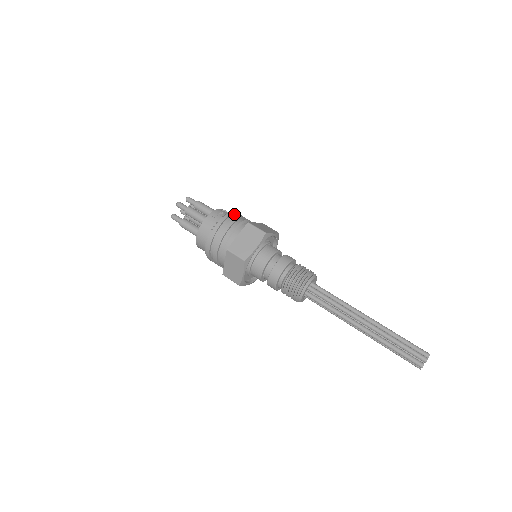
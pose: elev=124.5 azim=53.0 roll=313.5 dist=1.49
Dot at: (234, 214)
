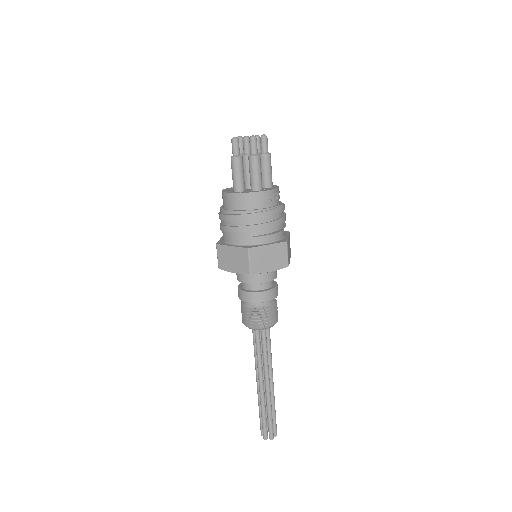
Dot at: (283, 209)
